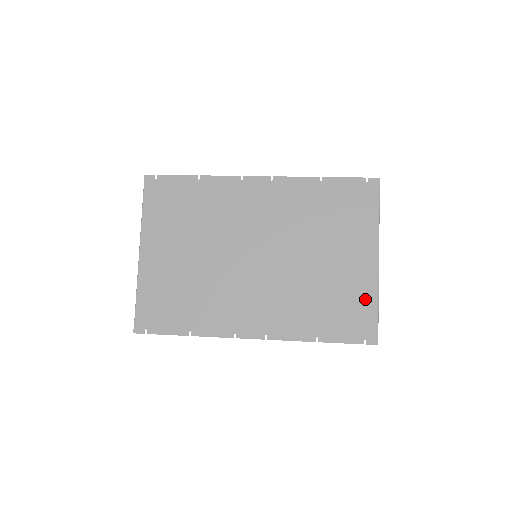
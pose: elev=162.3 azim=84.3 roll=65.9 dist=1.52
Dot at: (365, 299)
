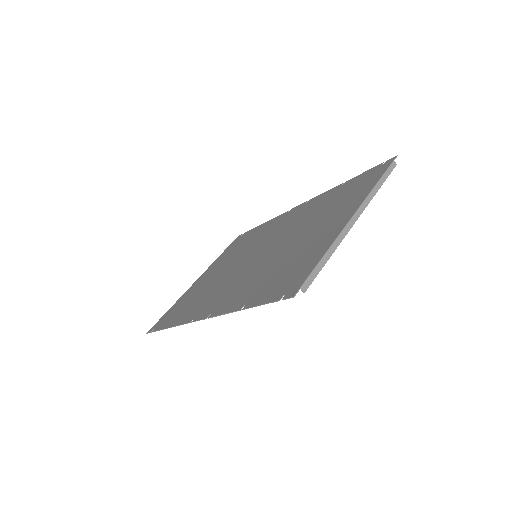
Dot at: (314, 255)
